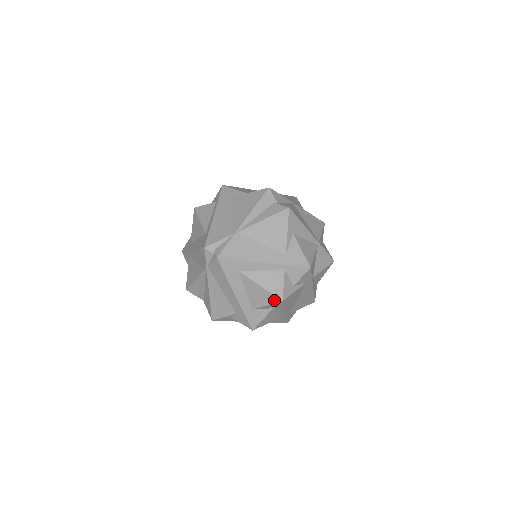
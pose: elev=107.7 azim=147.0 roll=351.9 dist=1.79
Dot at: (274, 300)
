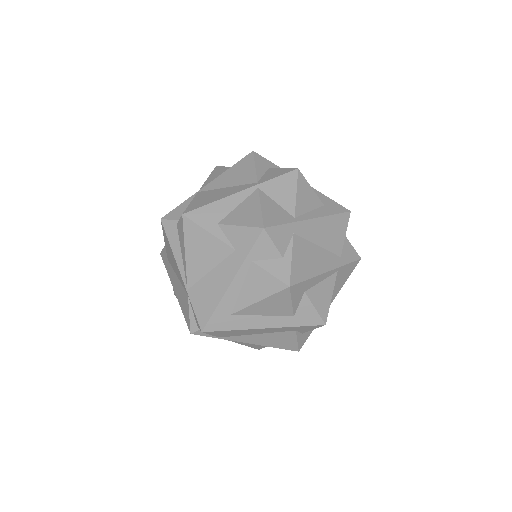
Dot at: (285, 294)
